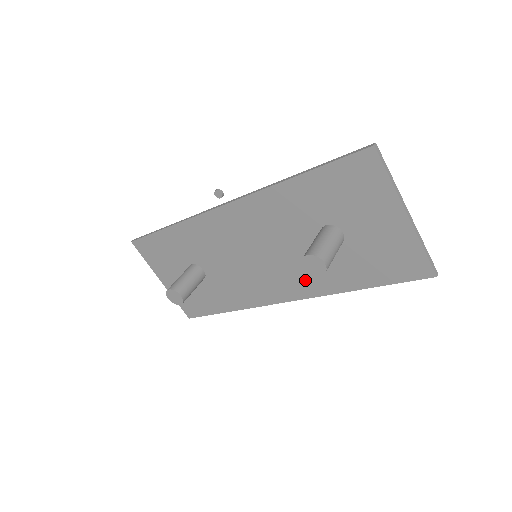
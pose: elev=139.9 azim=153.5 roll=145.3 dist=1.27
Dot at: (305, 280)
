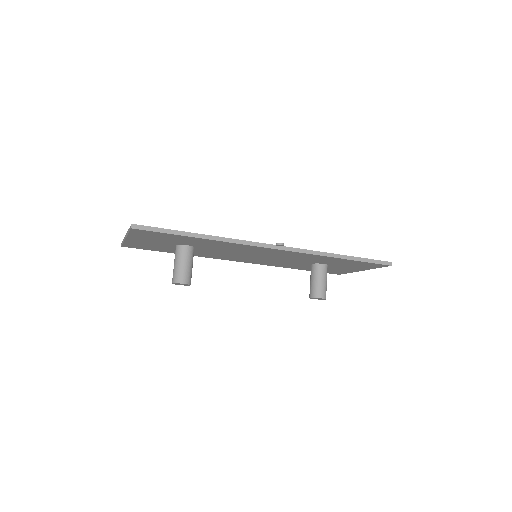
Dot at: (272, 263)
